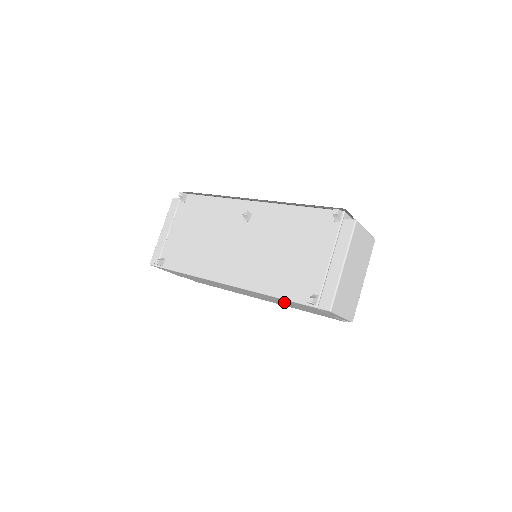
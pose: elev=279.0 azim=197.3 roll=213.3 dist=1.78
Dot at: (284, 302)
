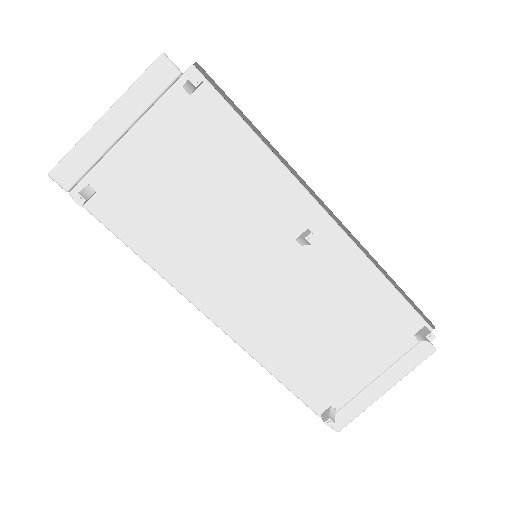
Dot at: occluded
